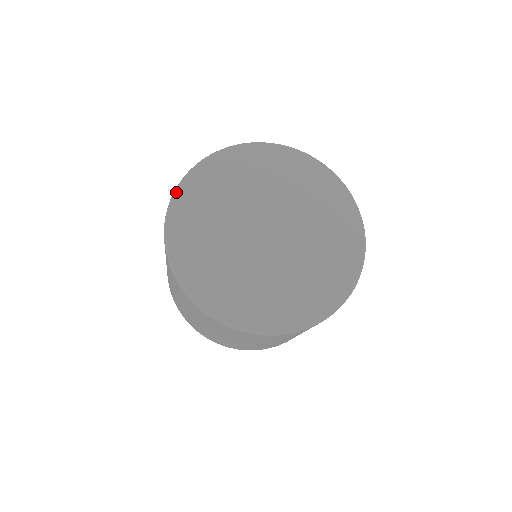
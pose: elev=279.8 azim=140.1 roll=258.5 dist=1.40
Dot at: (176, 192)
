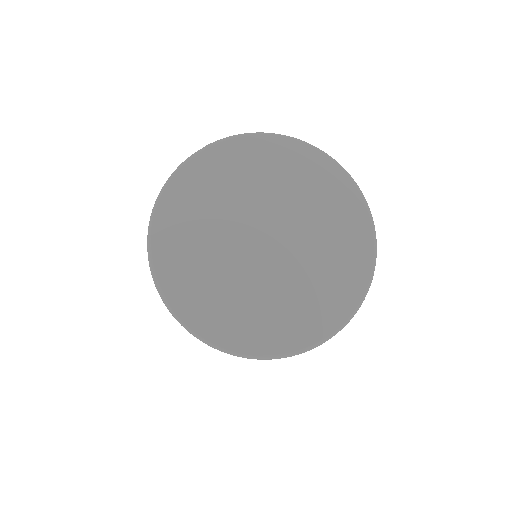
Dot at: (153, 269)
